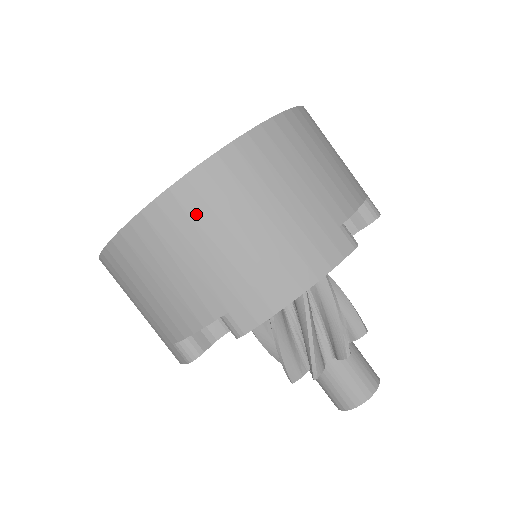
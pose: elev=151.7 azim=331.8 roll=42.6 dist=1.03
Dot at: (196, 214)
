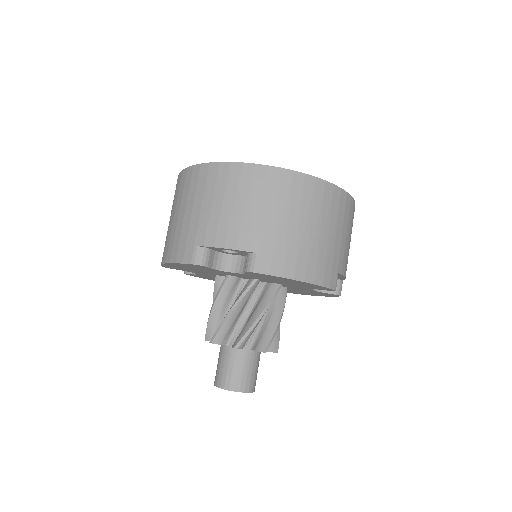
Dot at: (294, 194)
